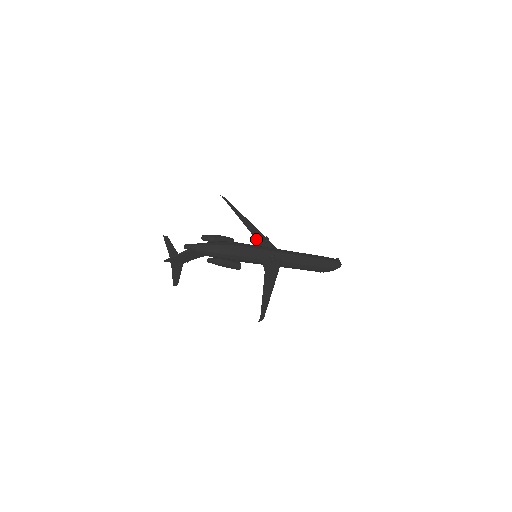
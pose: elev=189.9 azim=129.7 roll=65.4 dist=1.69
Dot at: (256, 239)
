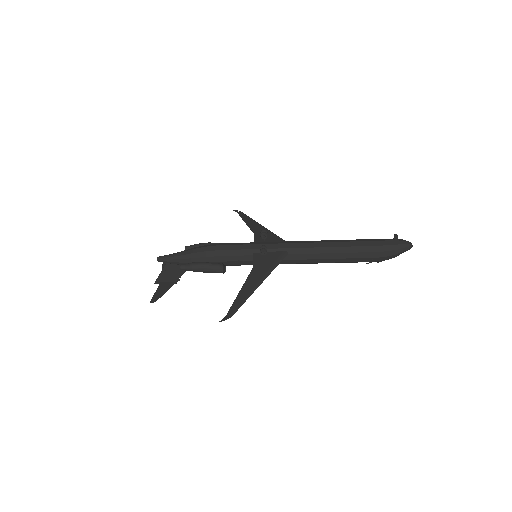
Dot at: (257, 238)
